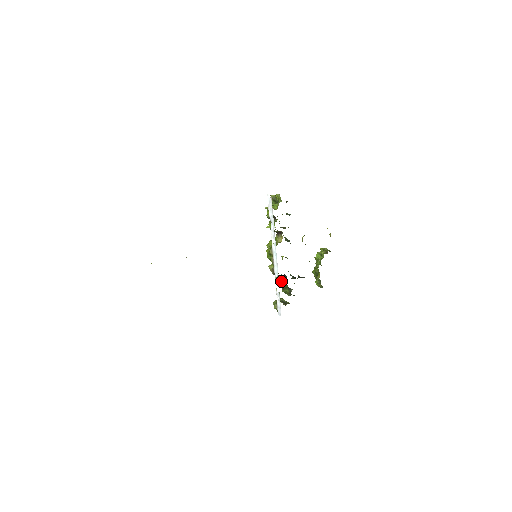
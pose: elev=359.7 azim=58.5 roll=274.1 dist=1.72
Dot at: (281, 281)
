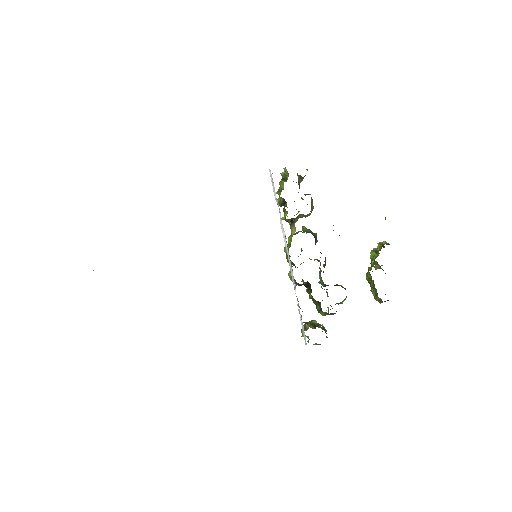
Dot at: occluded
